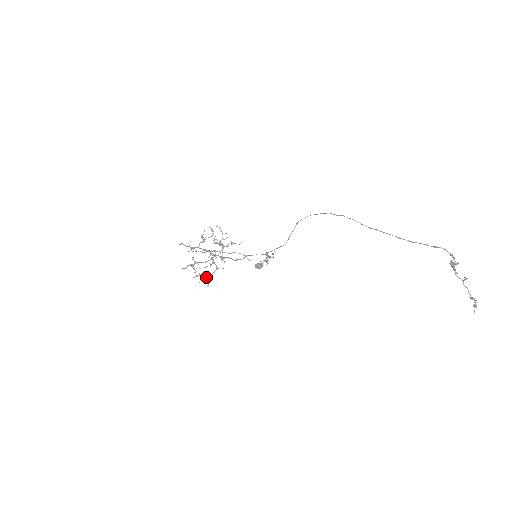
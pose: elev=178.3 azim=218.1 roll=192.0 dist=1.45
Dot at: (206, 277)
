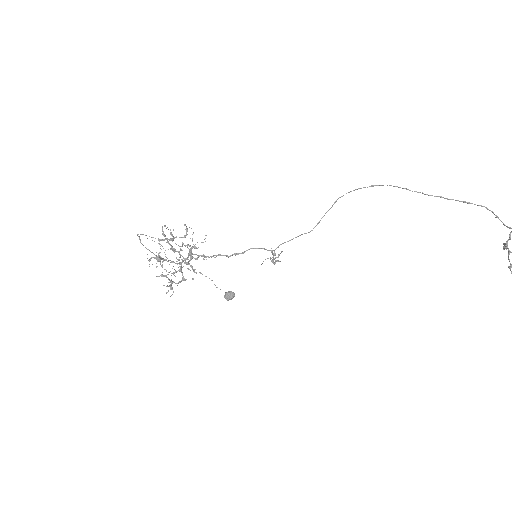
Dot at: occluded
